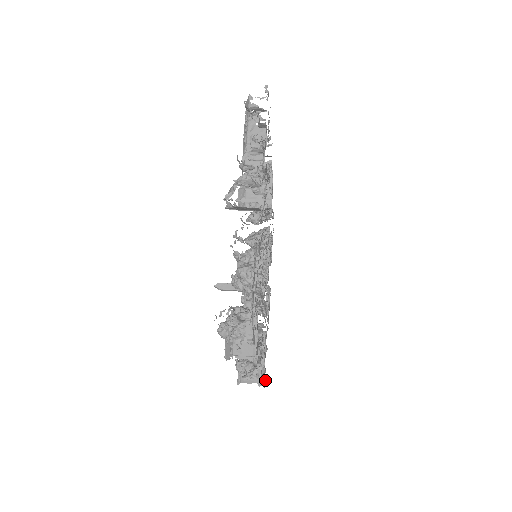
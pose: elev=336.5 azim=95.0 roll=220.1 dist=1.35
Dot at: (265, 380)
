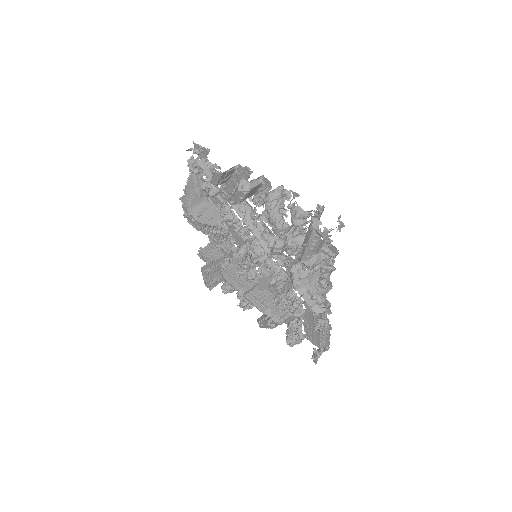
Dot at: occluded
